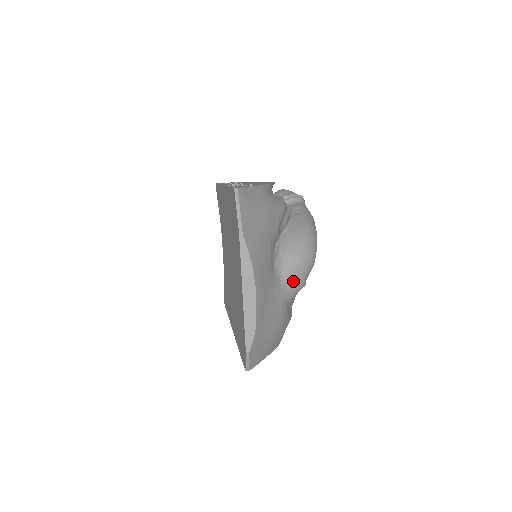
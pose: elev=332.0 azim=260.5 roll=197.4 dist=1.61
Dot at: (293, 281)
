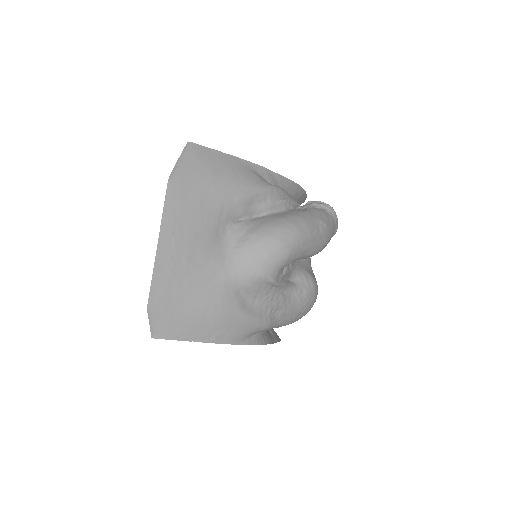
Dot at: (246, 263)
